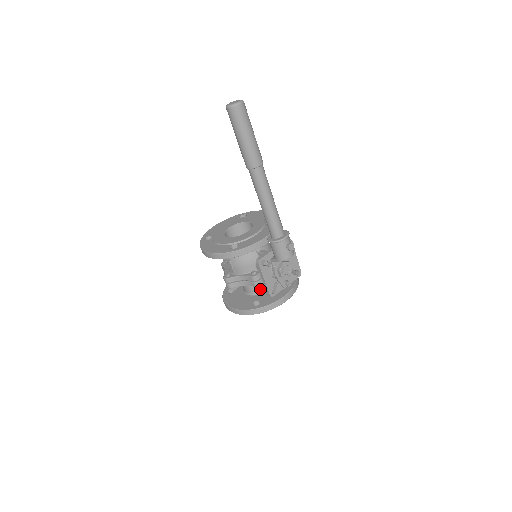
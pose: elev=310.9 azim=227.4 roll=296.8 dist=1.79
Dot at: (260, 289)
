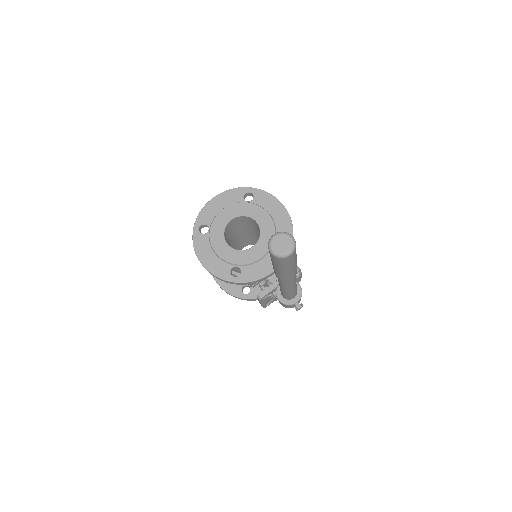
Dot at: occluded
